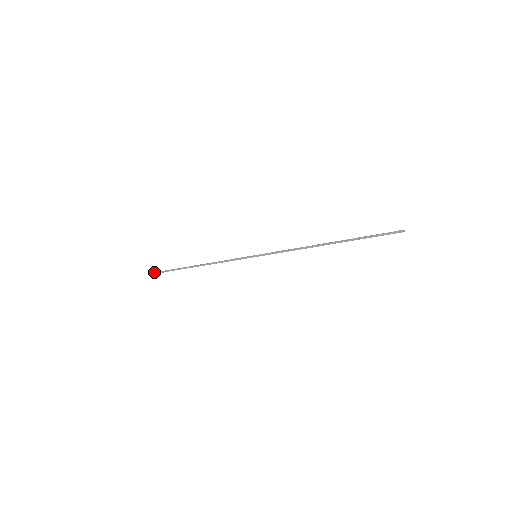
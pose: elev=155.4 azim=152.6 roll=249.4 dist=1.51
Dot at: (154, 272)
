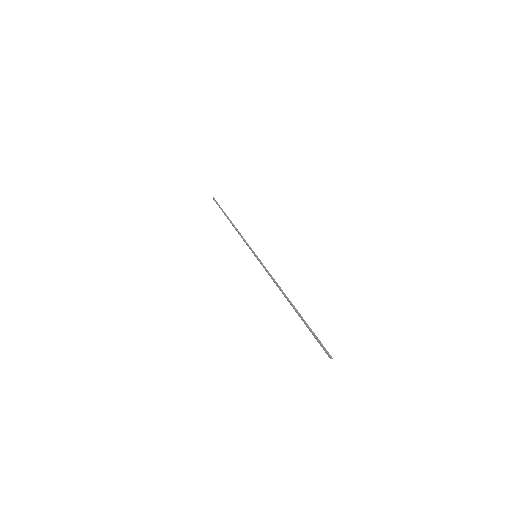
Dot at: (214, 198)
